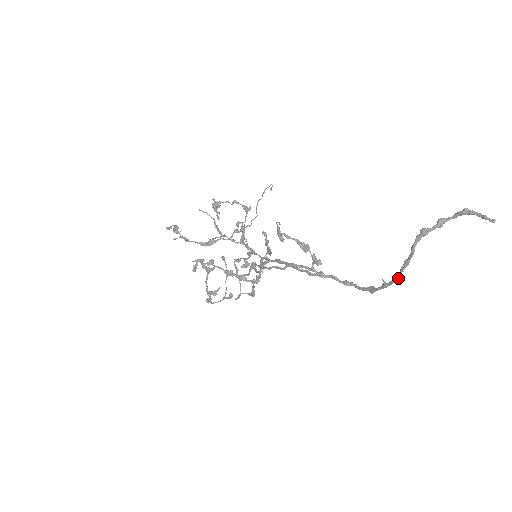
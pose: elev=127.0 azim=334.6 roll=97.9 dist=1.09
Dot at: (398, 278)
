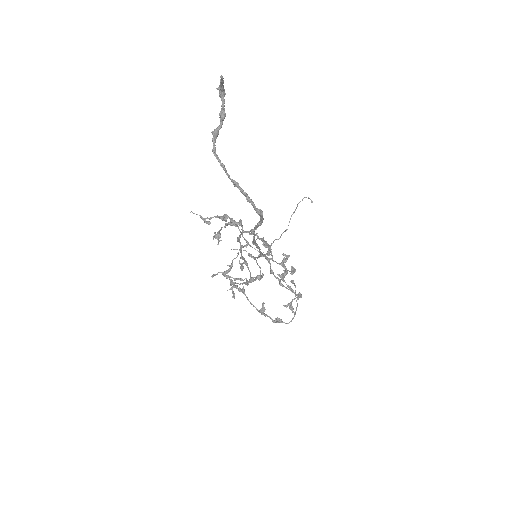
Dot at: (235, 185)
